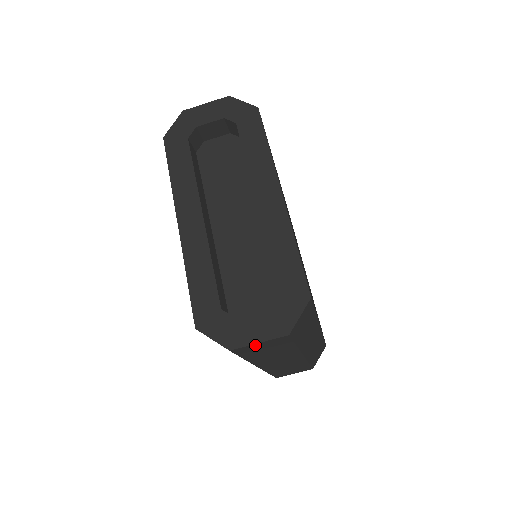
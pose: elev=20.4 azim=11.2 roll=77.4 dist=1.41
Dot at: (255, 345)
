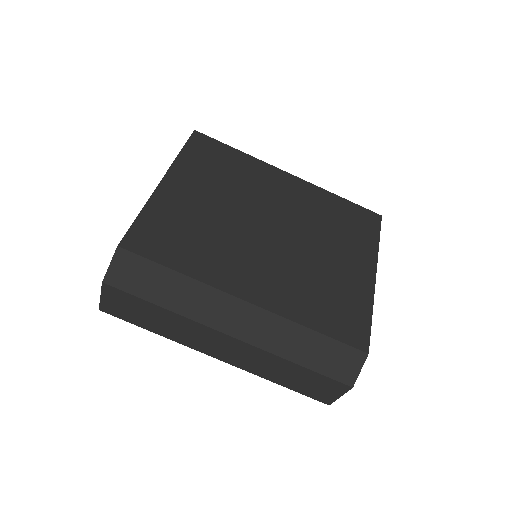
Dot at: (106, 301)
